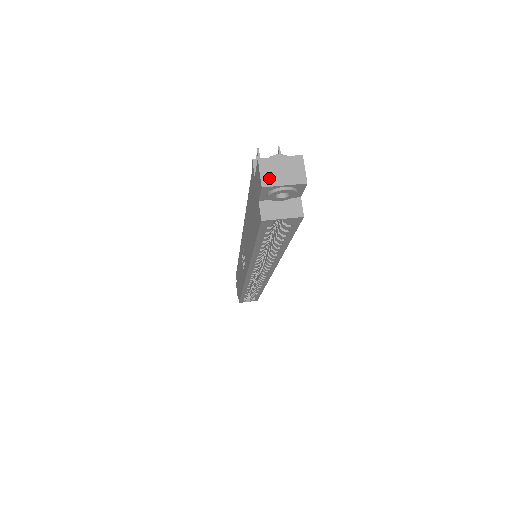
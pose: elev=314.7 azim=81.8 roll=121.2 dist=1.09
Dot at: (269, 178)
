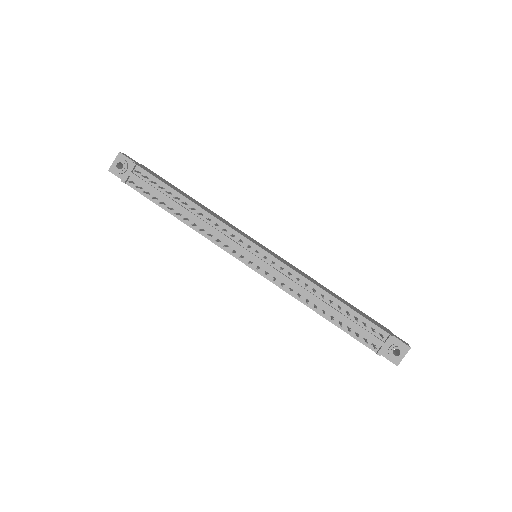
Dot at: occluded
